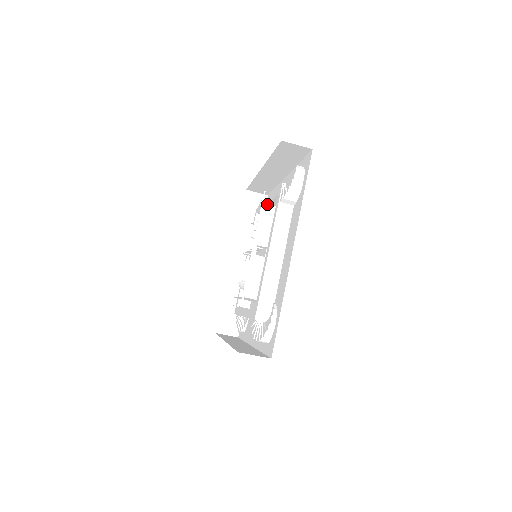
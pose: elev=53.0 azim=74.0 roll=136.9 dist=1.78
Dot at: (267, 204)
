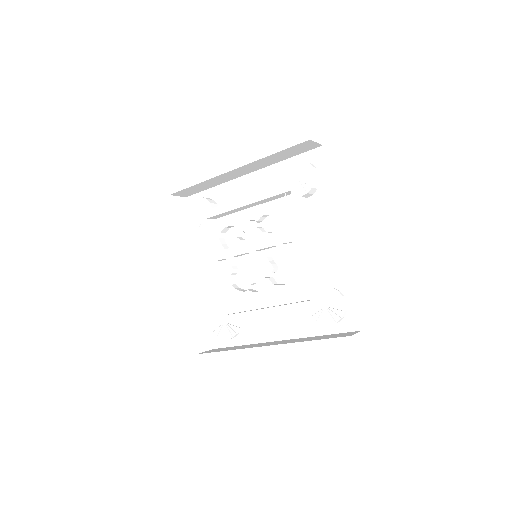
Dot at: (281, 202)
